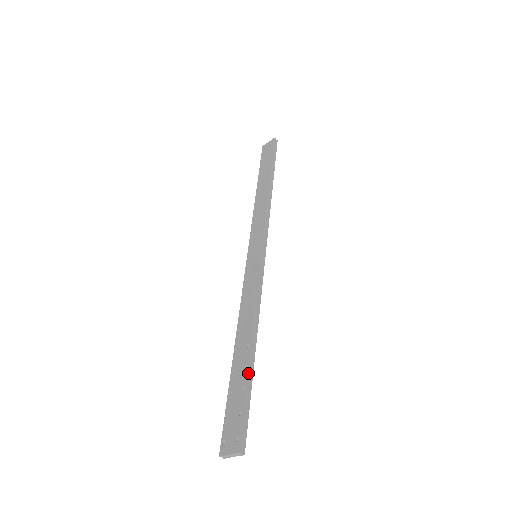
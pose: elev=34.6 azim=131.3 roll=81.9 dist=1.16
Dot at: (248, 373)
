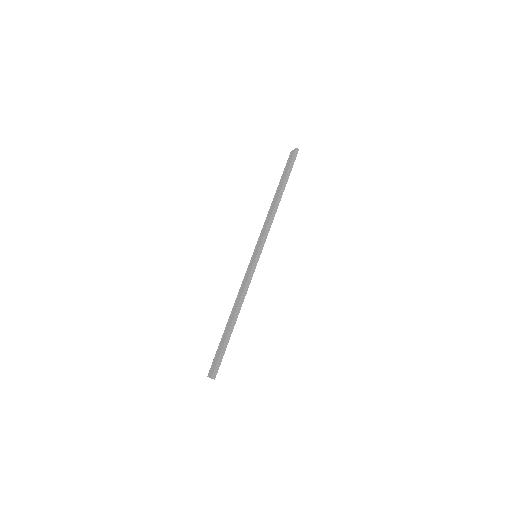
Dot at: (227, 337)
